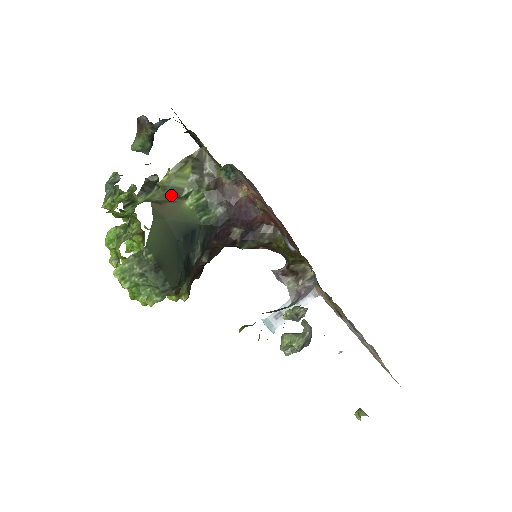
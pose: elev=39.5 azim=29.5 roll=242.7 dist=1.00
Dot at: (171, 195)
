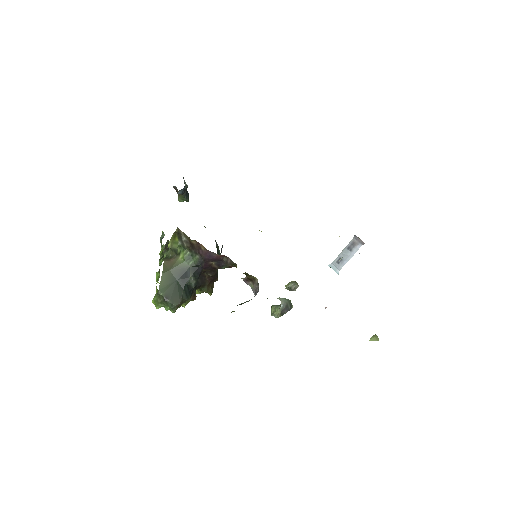
Dot at: (174, 253)
